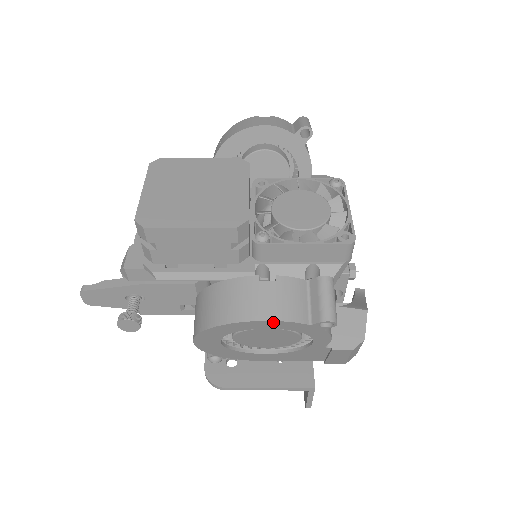
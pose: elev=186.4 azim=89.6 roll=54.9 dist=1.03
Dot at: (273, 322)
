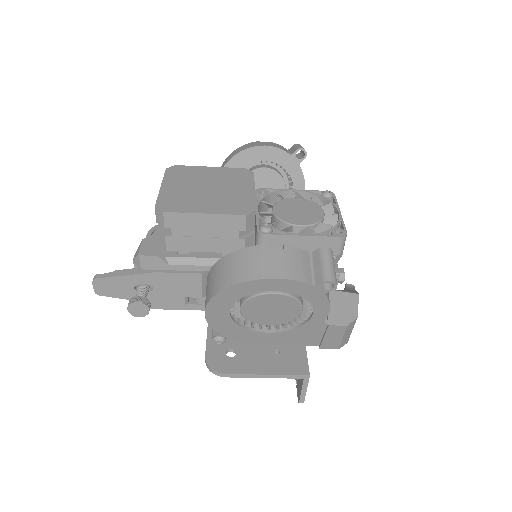
Dot at: (282, 281)
